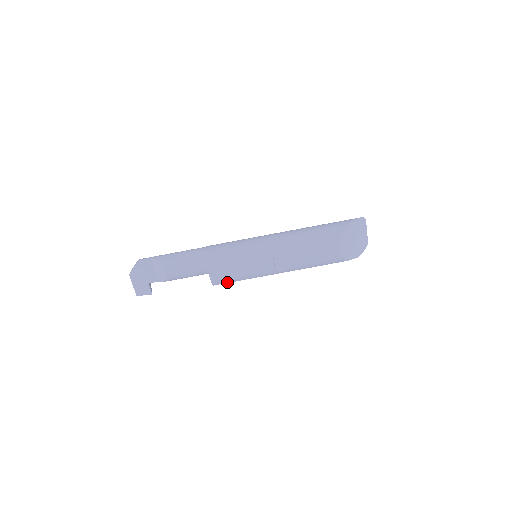
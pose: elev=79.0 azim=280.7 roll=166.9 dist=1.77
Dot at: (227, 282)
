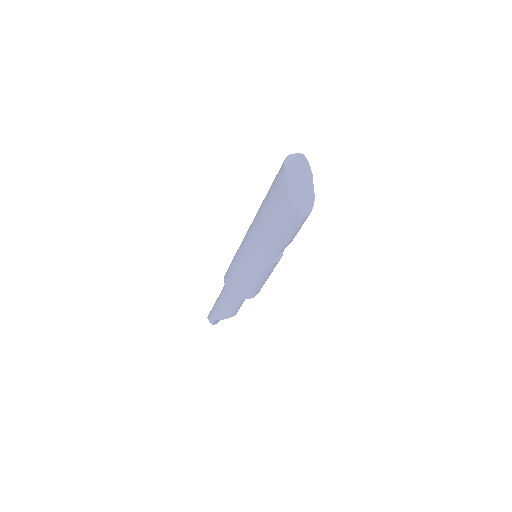
Dot at: occluded
